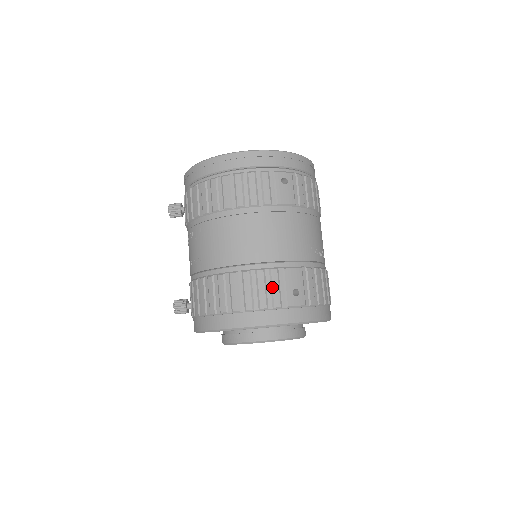
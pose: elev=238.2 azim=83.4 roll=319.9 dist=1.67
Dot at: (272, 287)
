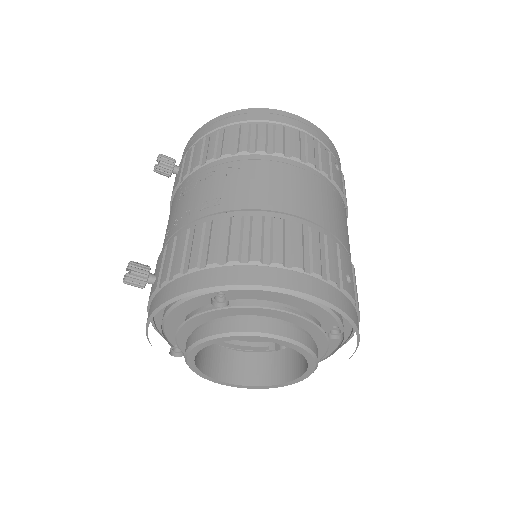
Dot at: (328, 255)
